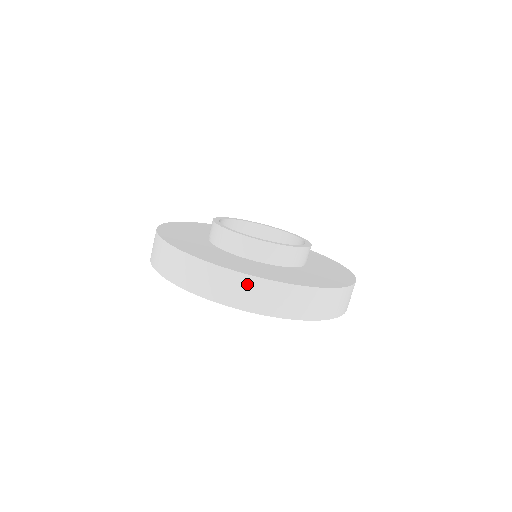
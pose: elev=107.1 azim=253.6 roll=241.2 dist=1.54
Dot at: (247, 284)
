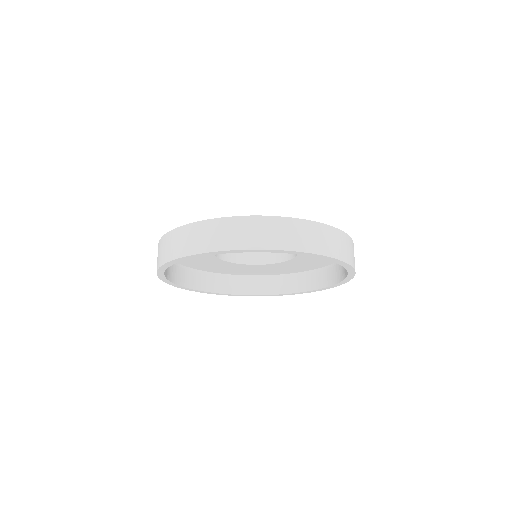
Dot at: (265, 224)
